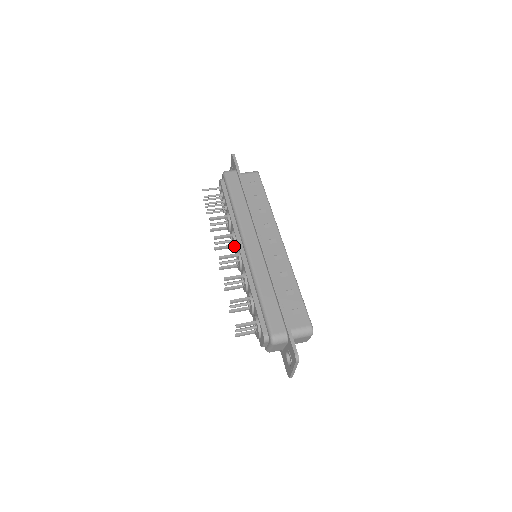
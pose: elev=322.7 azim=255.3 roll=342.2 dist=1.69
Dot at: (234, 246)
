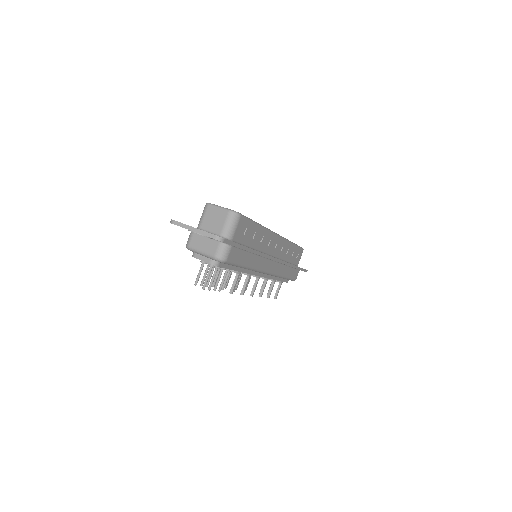
Dot at: occluded
